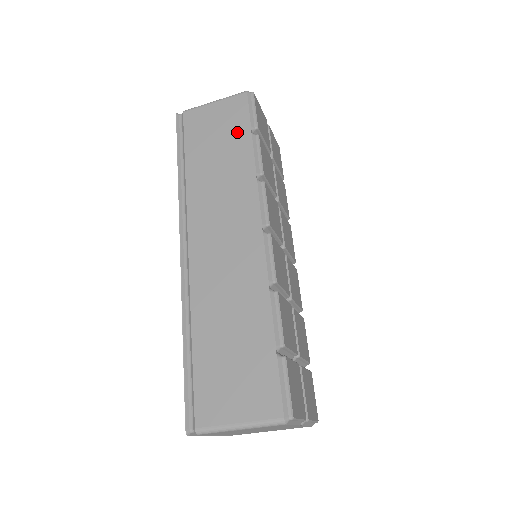
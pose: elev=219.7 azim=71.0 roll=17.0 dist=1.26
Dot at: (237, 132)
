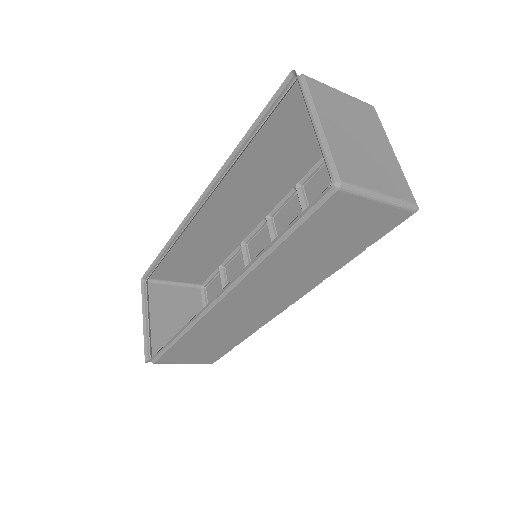
Dot at: (355, 244)
